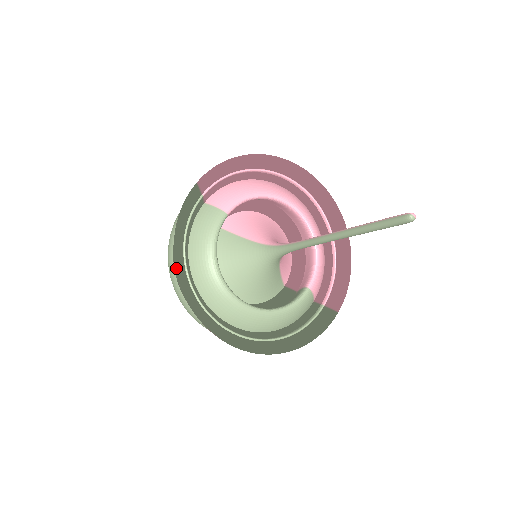
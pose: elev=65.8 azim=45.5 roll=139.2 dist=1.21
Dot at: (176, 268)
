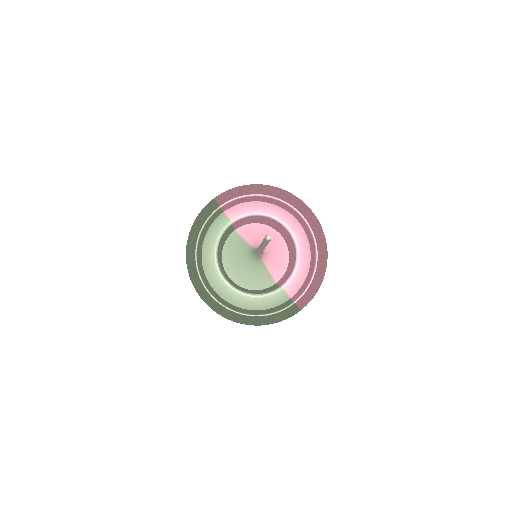
Dot at: (186, 249)
